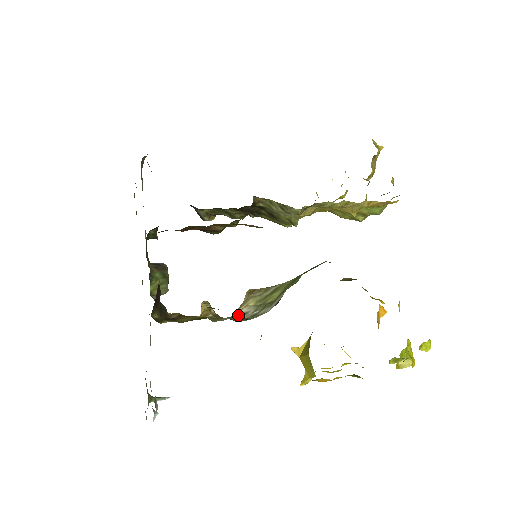
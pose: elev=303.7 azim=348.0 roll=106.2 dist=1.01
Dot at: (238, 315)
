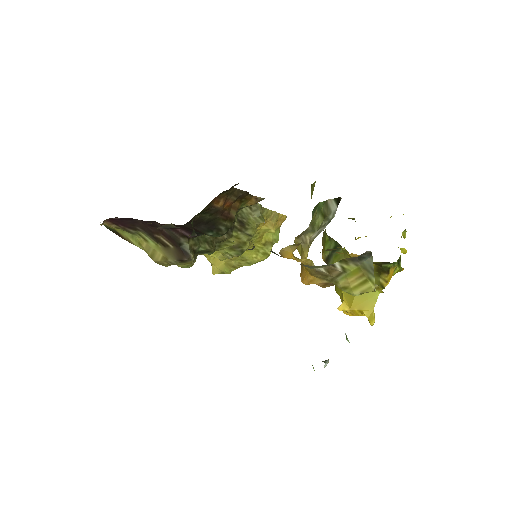
Dot at: (316, 235)
